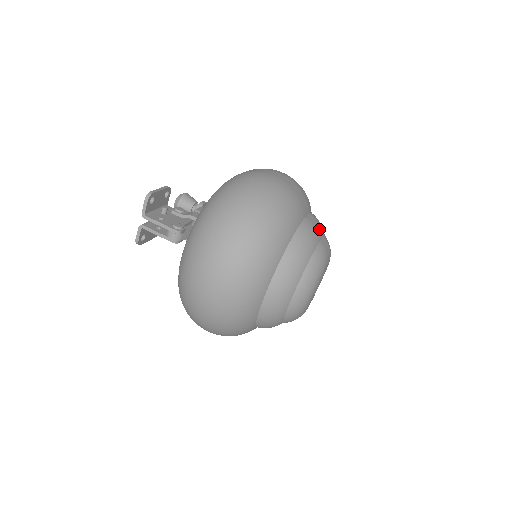
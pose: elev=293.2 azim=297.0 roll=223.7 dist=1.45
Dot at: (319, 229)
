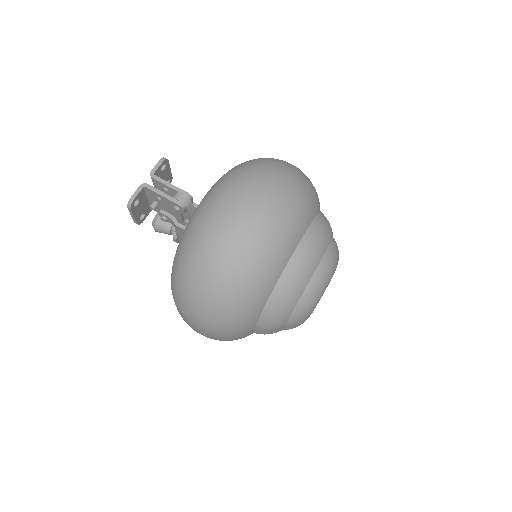
Dot at: occluded
